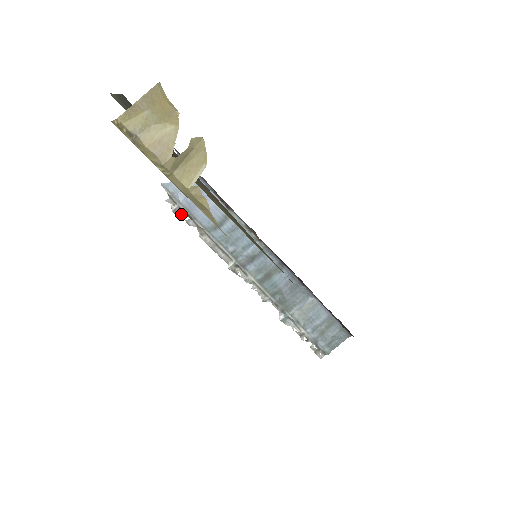
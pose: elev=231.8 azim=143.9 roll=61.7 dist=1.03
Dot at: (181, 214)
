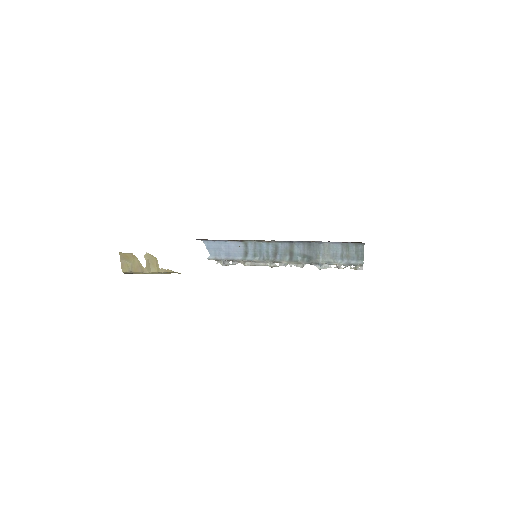
Dot at: (227, 263)
